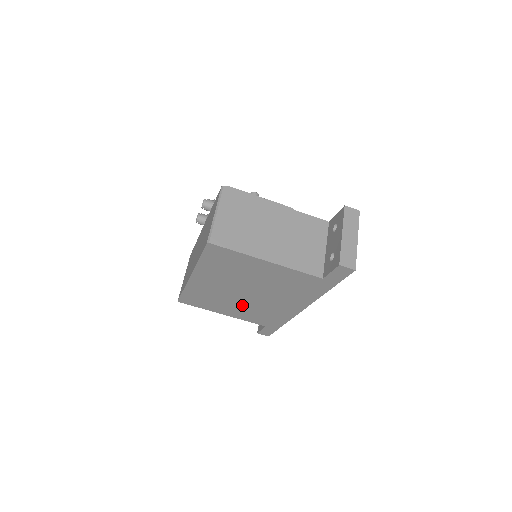
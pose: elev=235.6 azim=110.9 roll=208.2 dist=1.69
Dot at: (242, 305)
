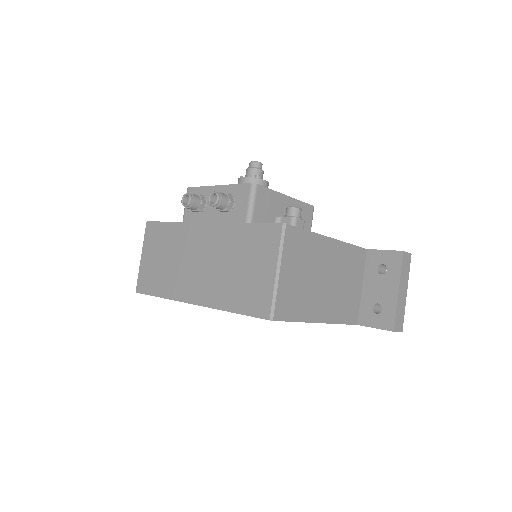
Dot at: occluded
